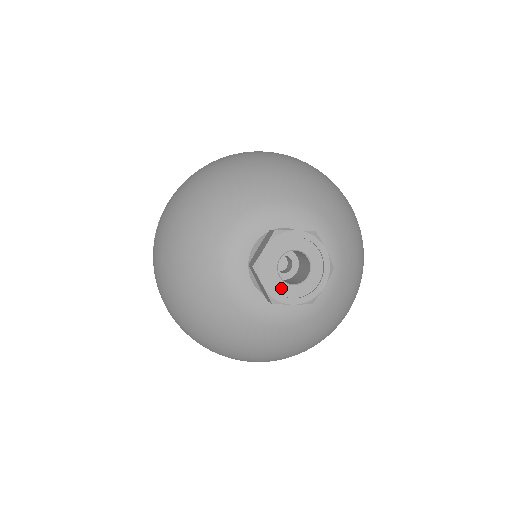
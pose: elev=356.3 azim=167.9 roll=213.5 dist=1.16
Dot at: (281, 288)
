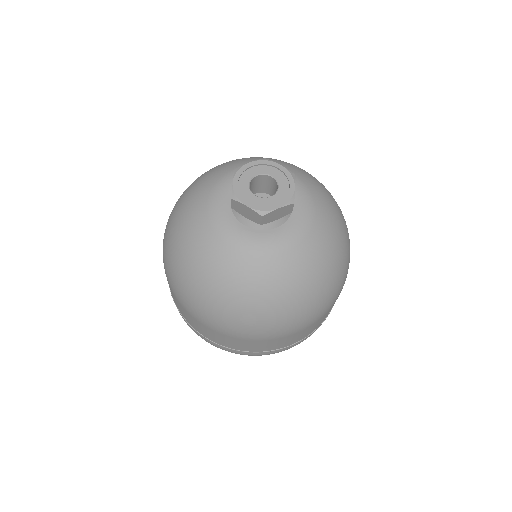
Dot at: (262, 203)
